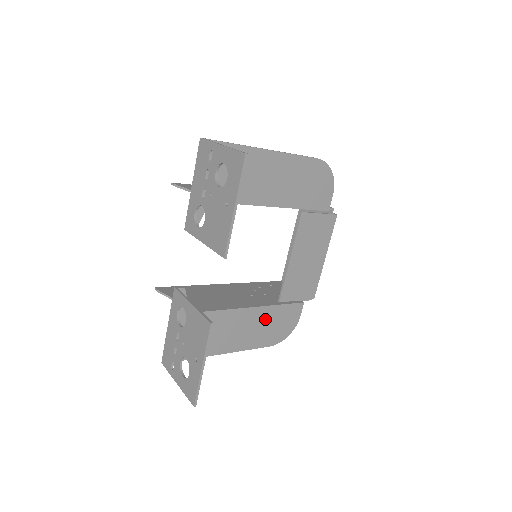
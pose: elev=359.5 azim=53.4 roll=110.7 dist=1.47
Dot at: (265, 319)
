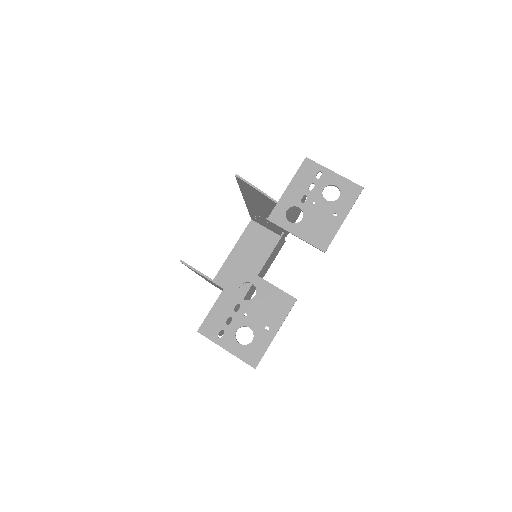
Dot at: (234, 310)
